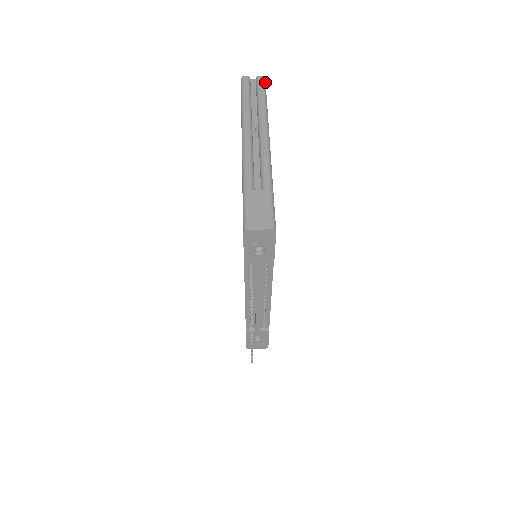
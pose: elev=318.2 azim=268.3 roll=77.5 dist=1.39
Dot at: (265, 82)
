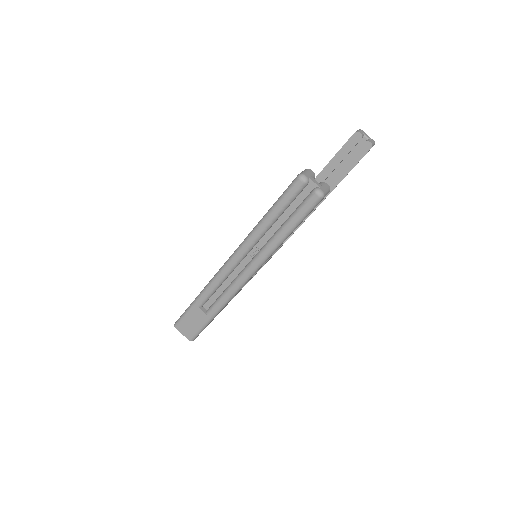
Dot at: (317, 204)
